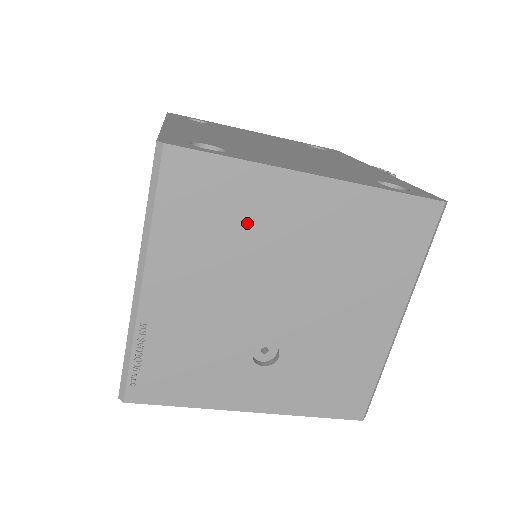
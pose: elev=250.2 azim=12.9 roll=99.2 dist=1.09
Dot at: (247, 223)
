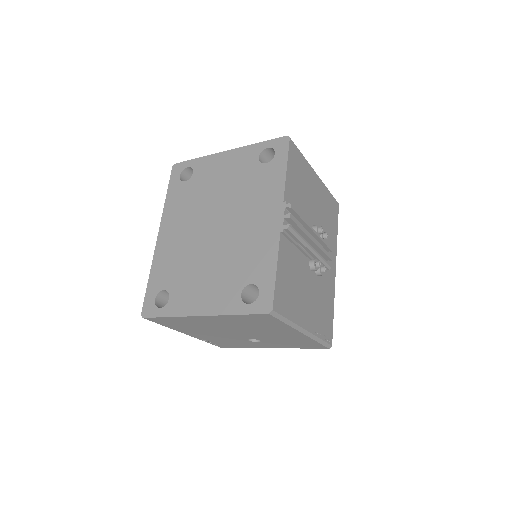
Dot at: (196, 324)
